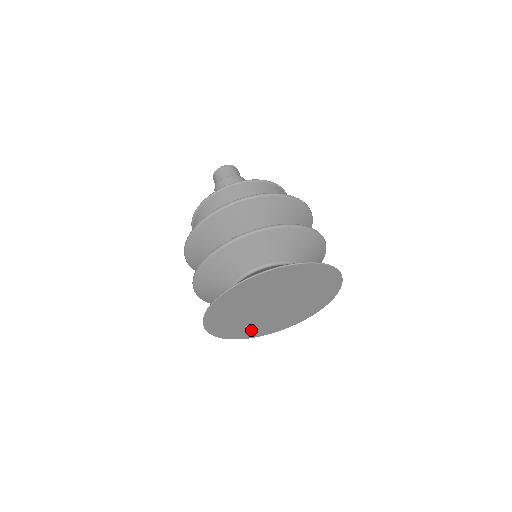
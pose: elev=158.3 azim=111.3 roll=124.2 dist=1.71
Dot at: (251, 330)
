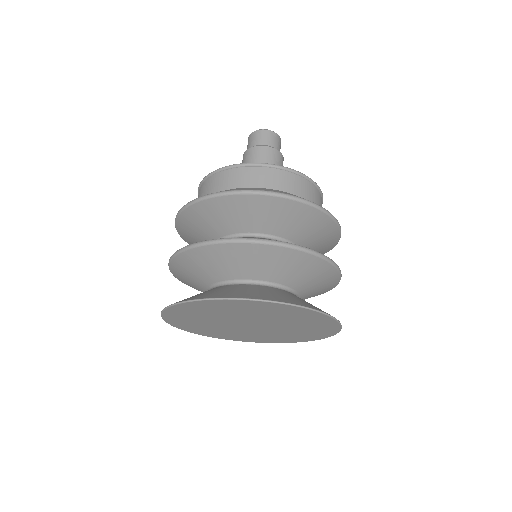
Dot at: (239, 336)
